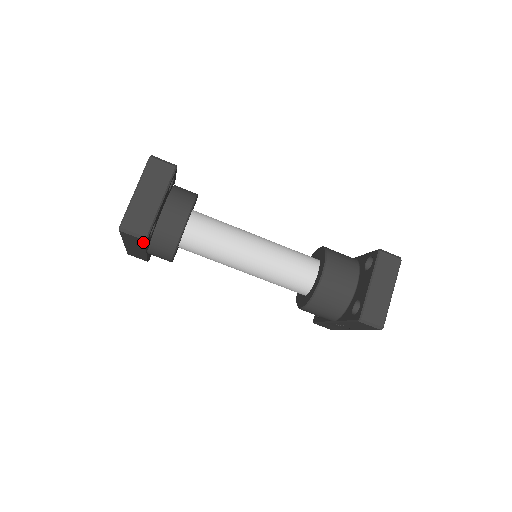
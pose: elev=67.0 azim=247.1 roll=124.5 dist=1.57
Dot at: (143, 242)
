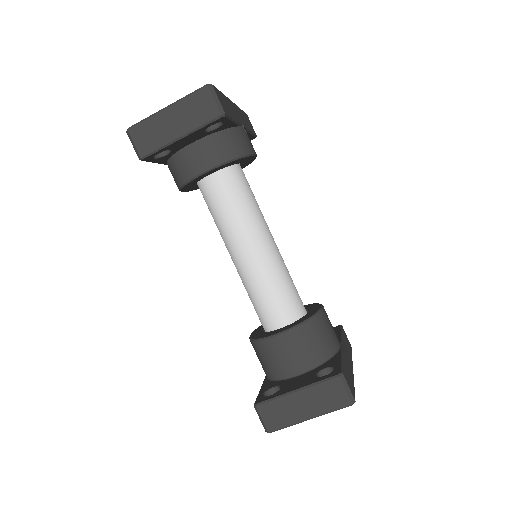
Dot at: occluded
